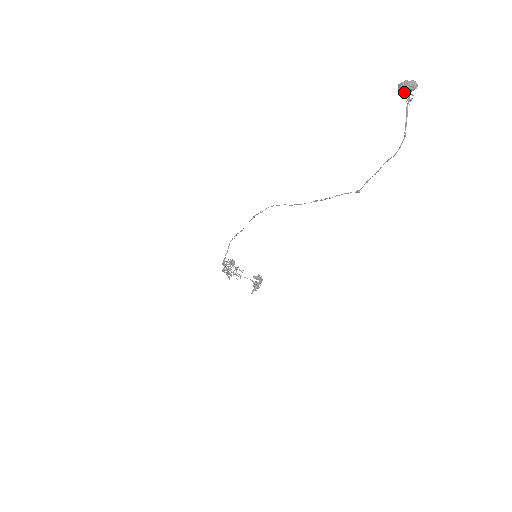
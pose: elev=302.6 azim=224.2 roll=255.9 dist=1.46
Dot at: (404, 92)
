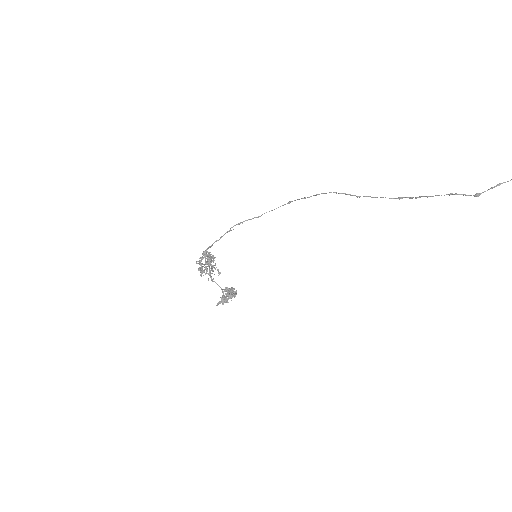
Dot at: out of frame
